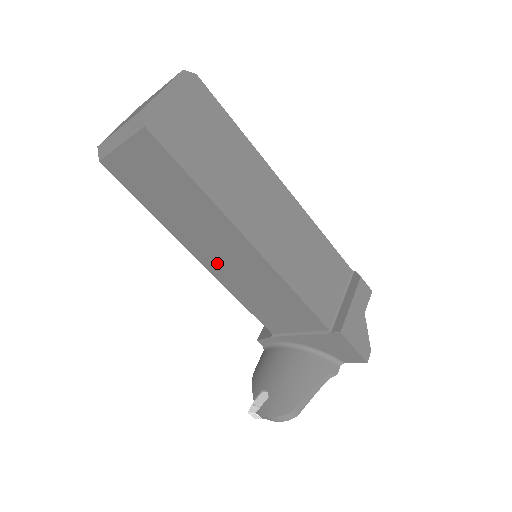
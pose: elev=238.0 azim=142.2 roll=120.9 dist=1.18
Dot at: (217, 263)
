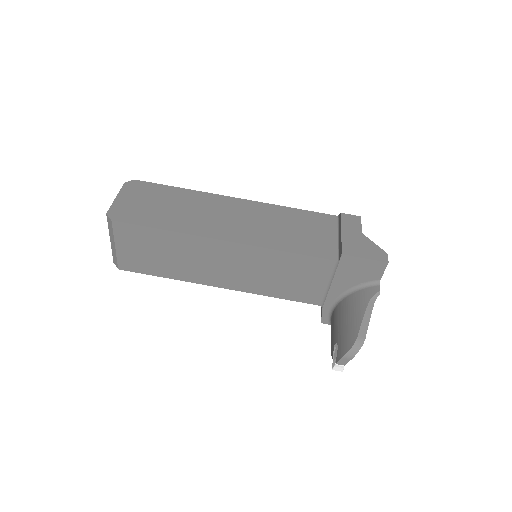
Dot at: (231, 278)
